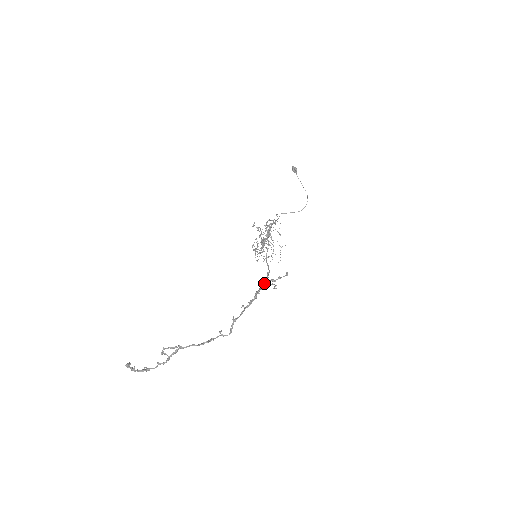
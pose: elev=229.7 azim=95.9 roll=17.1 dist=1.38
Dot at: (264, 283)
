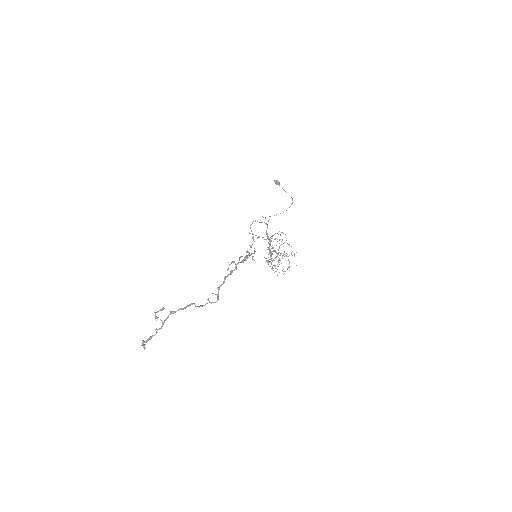
Dot at: (244, 258)
